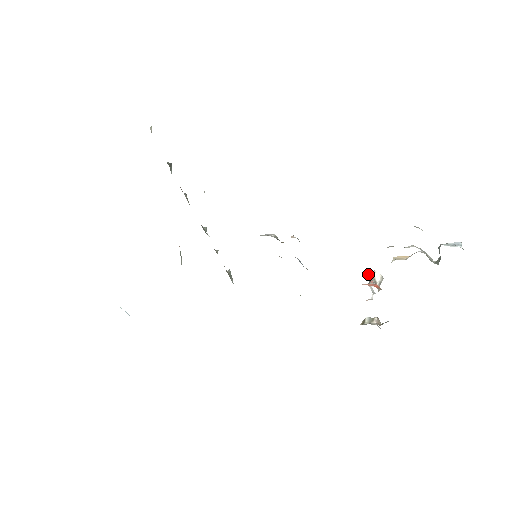
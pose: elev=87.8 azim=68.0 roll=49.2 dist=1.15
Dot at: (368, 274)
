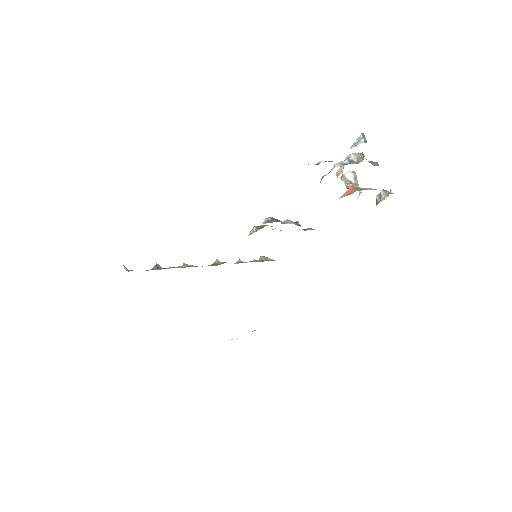
Dot at: occluded
